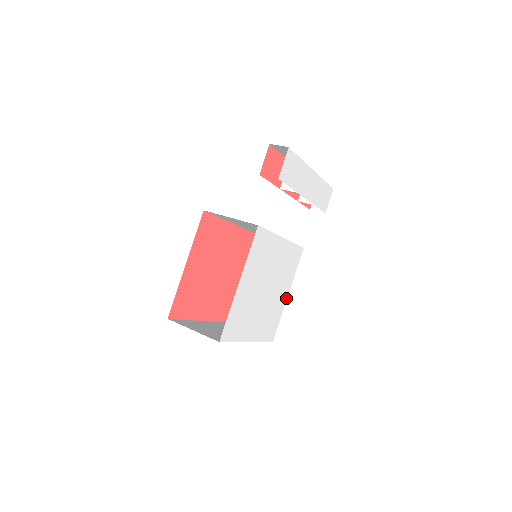
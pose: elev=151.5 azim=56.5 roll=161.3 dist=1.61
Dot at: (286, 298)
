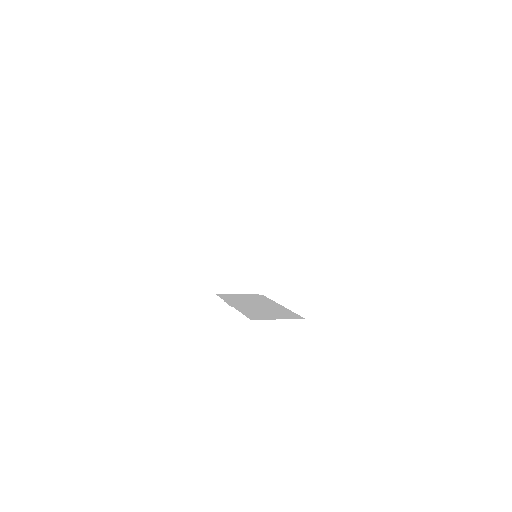
Dot at: occluded
